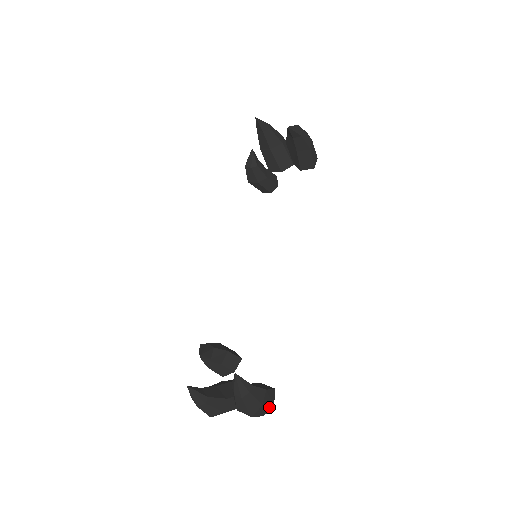
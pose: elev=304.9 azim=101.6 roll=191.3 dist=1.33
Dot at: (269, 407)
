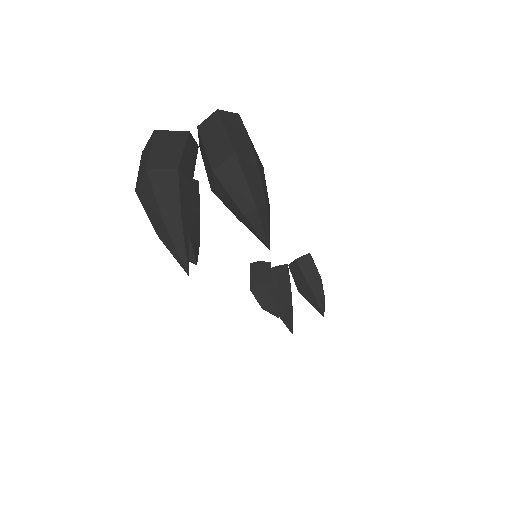
Dot at: occluded
